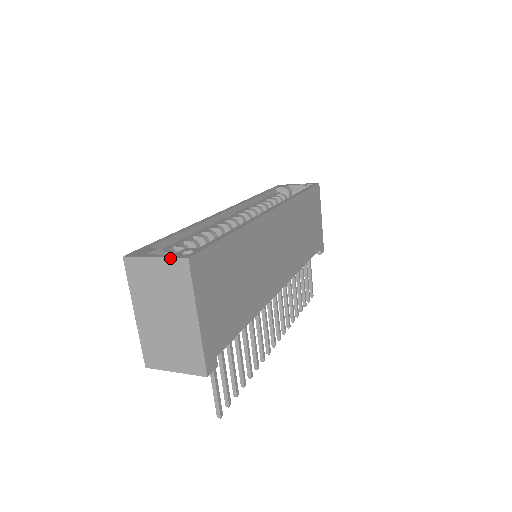
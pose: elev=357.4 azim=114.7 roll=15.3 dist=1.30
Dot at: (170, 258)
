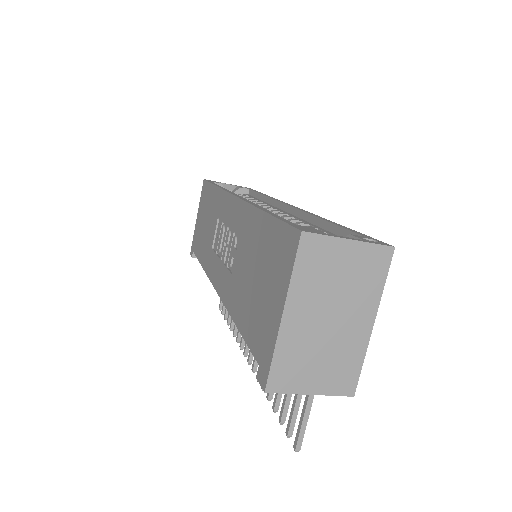
Dot at: (372, 243)
